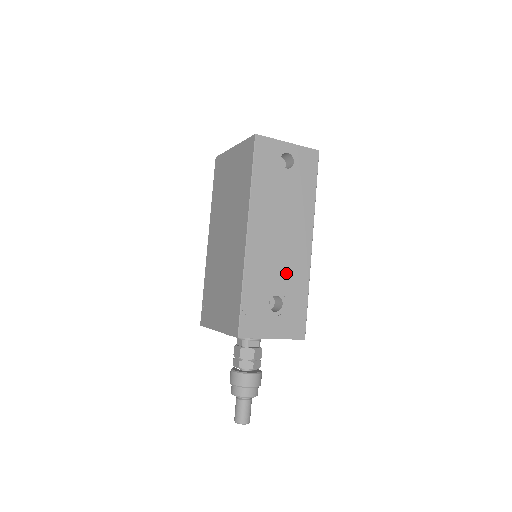
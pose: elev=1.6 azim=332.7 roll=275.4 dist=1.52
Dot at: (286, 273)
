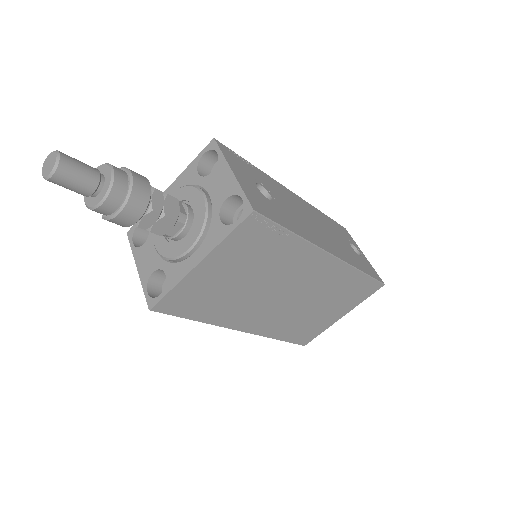
Dot at: (294, 215)
